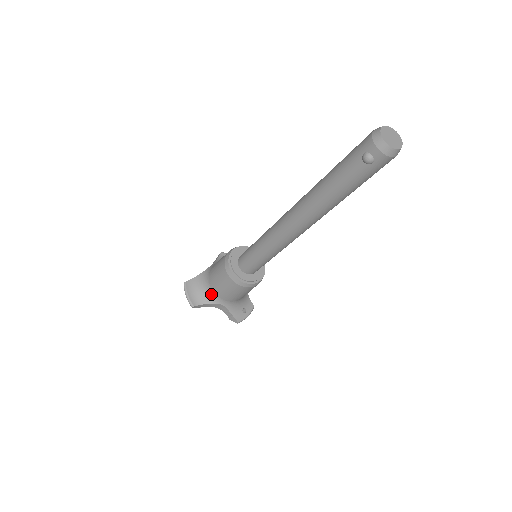
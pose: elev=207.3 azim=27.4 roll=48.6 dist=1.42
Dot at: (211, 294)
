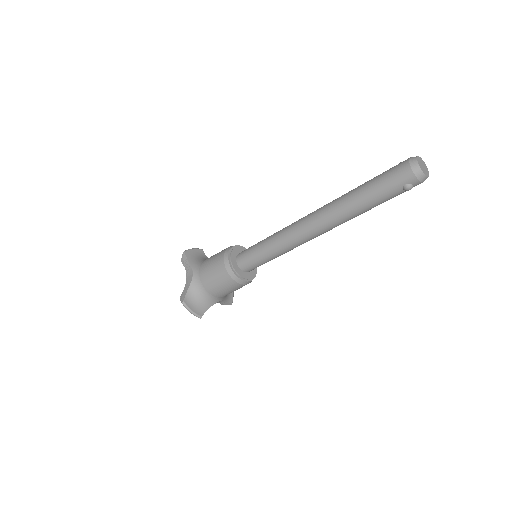
Dot at: (211, 299)
